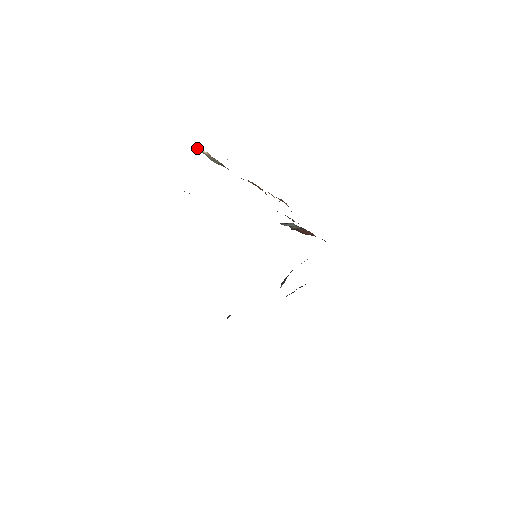
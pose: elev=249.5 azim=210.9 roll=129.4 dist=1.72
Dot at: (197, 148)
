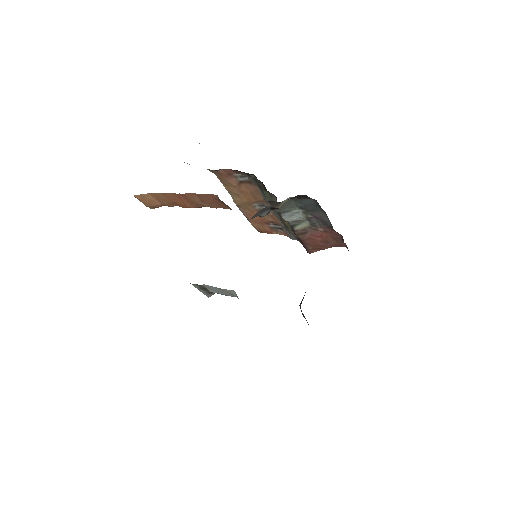
Dot at: occluded
